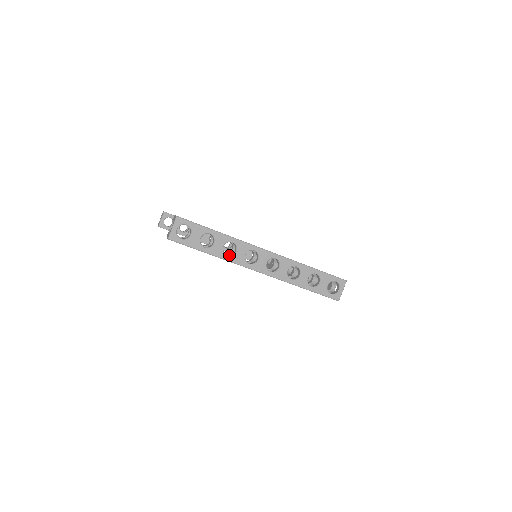
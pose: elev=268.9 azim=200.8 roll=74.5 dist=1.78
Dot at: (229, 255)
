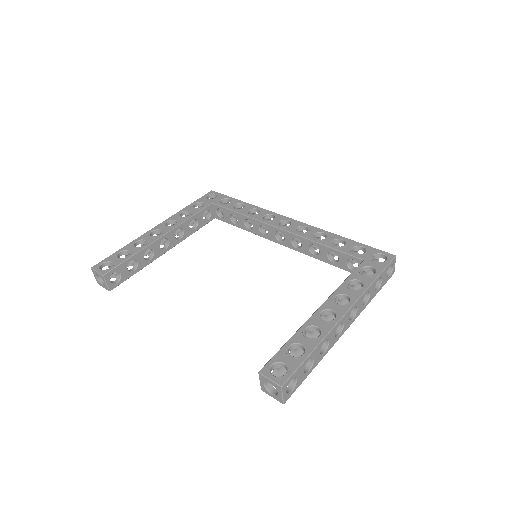
Dot at: (323, 349)
